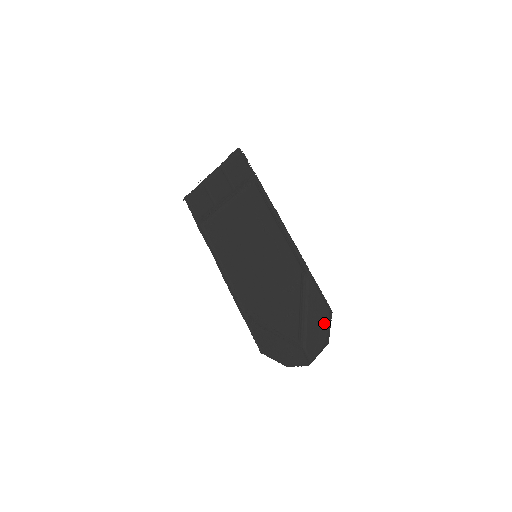
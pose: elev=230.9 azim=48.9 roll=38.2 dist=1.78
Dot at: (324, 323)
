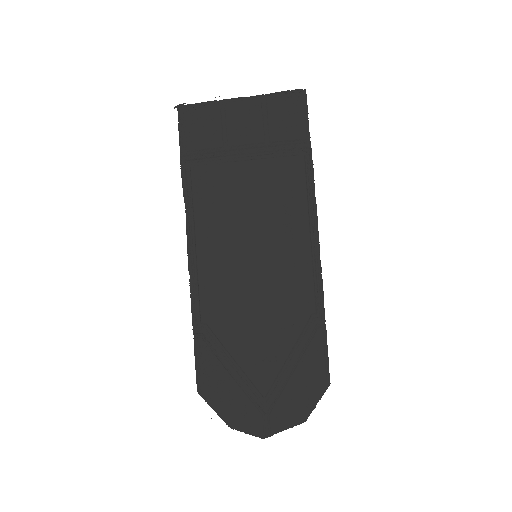
Dot at: (312, 393)
